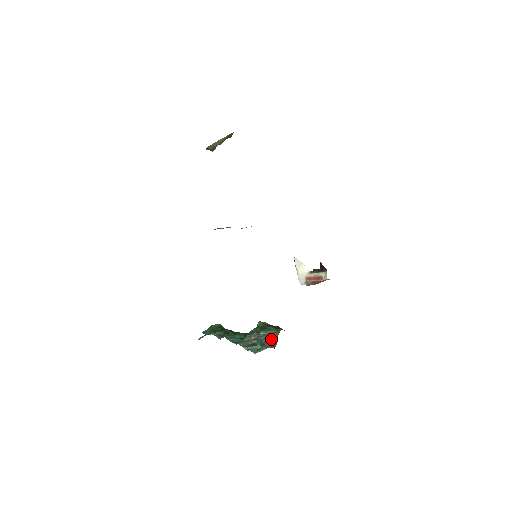
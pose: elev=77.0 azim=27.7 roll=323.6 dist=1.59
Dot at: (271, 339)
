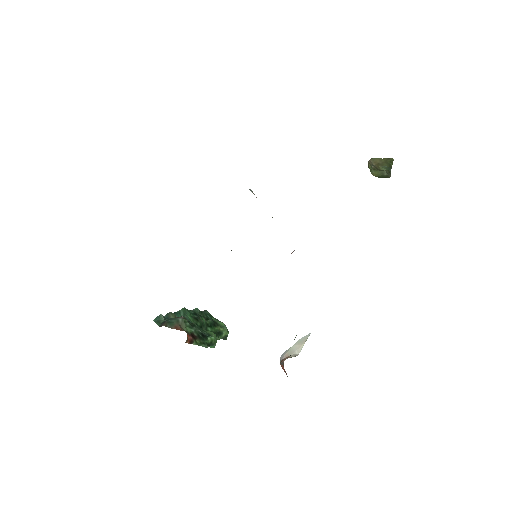
Dot at: (170, 324)
